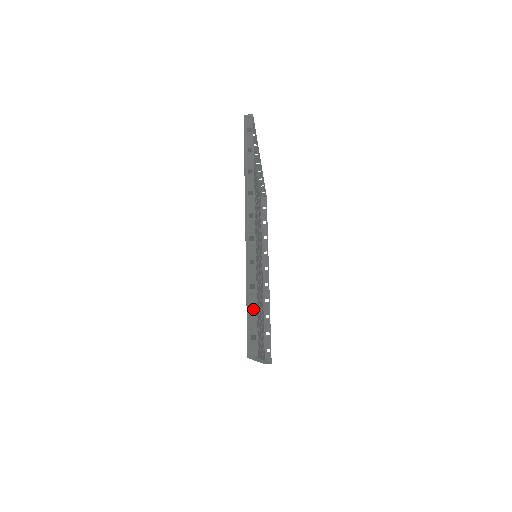
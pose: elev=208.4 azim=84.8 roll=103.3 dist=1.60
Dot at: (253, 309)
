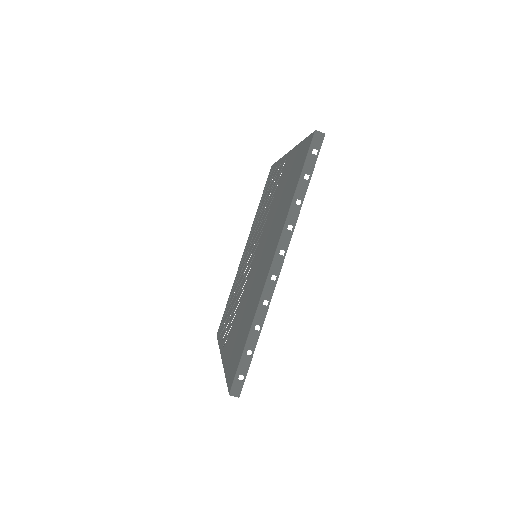
Dot at: (240, 322)
